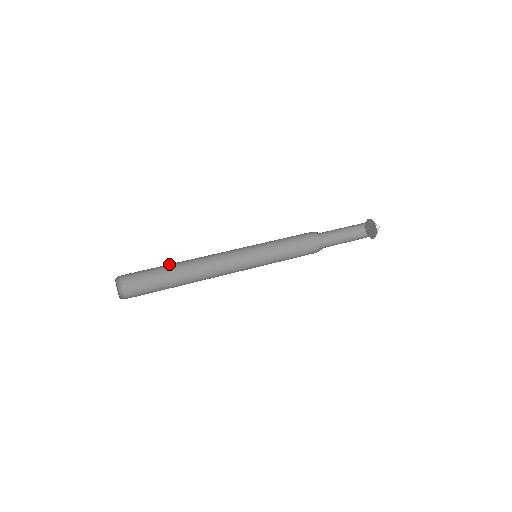
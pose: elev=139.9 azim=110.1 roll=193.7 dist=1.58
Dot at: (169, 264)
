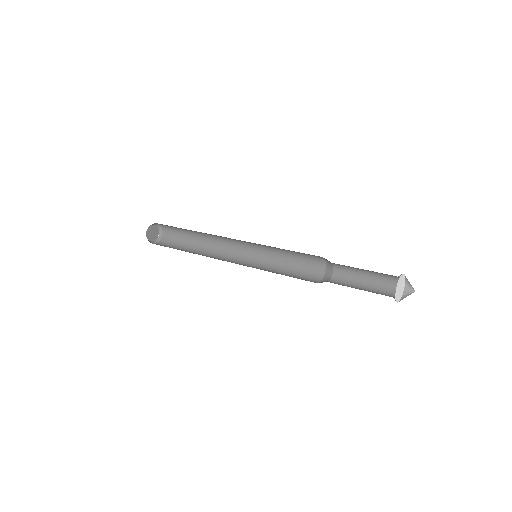
Dot at: occluded
